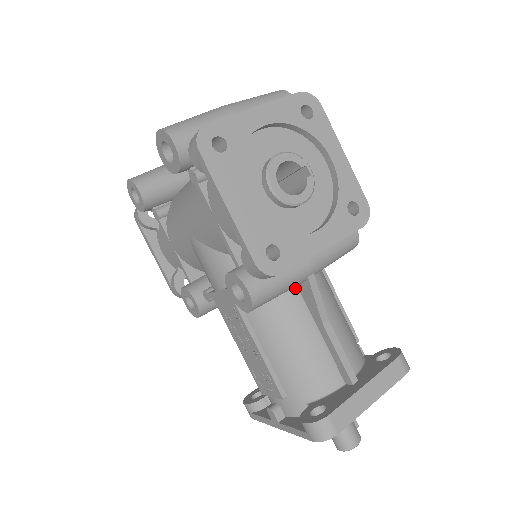
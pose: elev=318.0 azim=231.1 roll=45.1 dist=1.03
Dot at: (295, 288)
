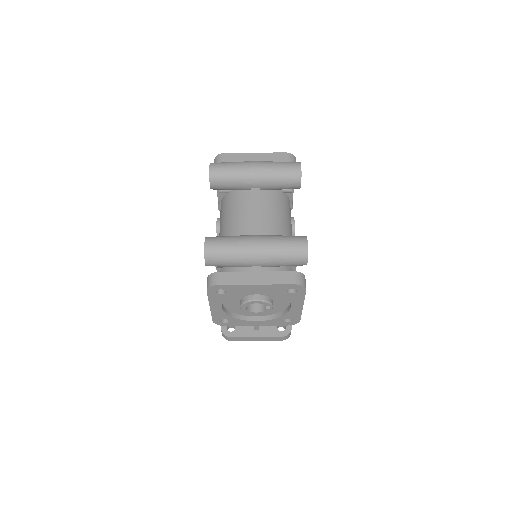
Dot at: occluded
